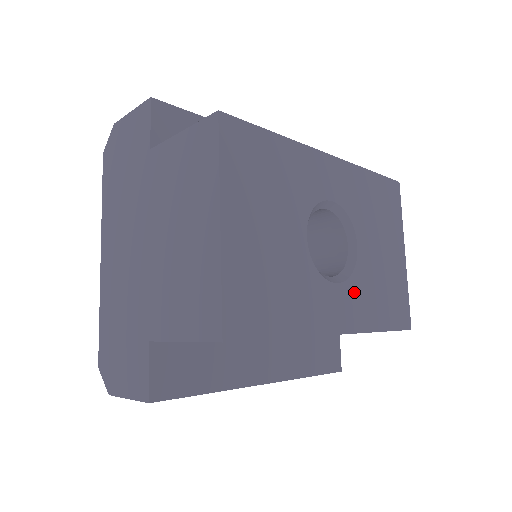
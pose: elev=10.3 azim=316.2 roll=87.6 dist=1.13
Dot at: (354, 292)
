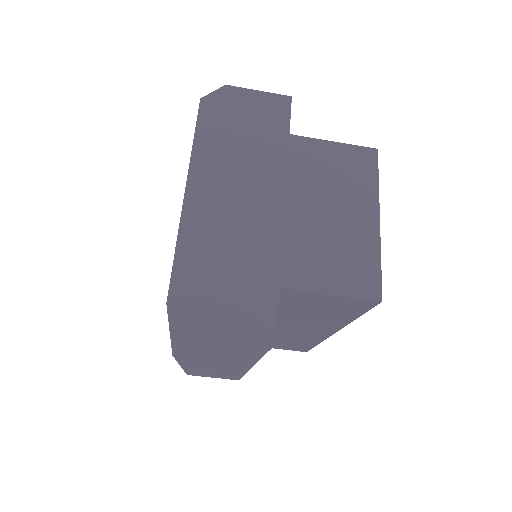
Dot at: occluded
